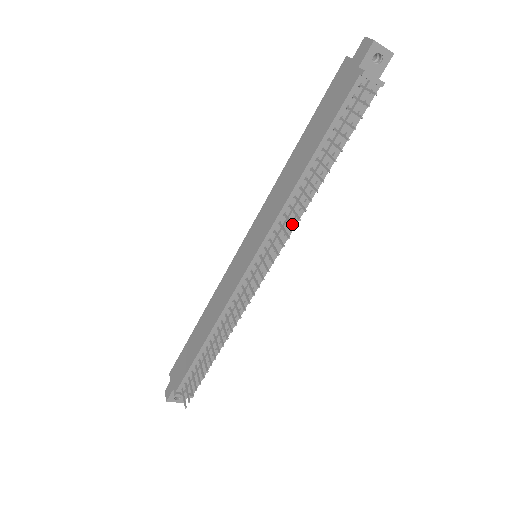
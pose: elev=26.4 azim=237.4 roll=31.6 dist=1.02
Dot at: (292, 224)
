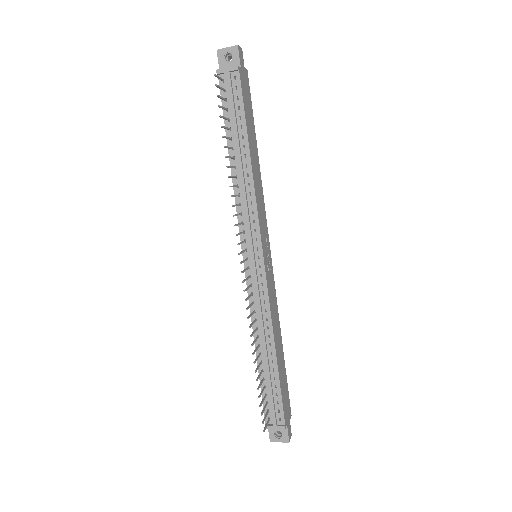
Dot at: (234, 205)
